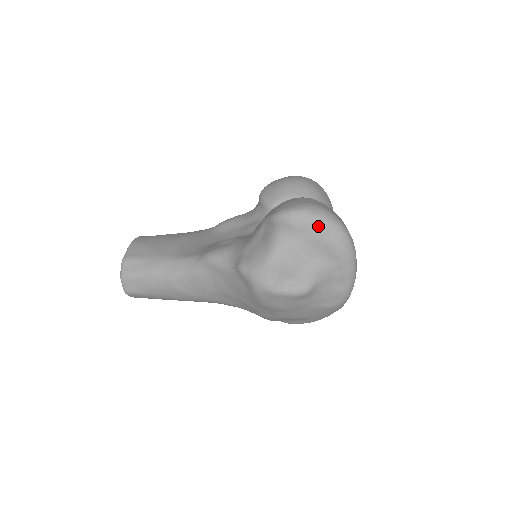
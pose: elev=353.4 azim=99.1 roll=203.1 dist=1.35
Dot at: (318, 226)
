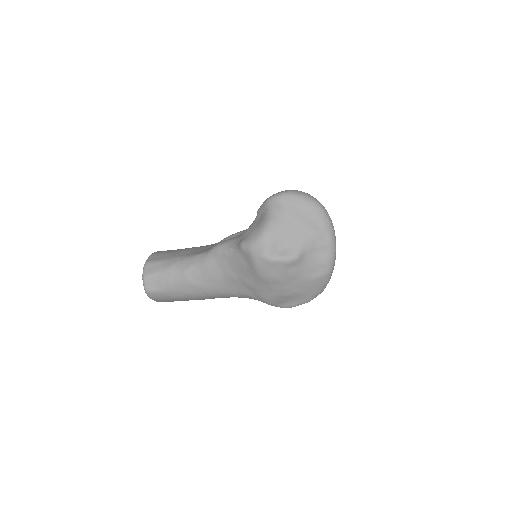
Dot at: (301, 203)
